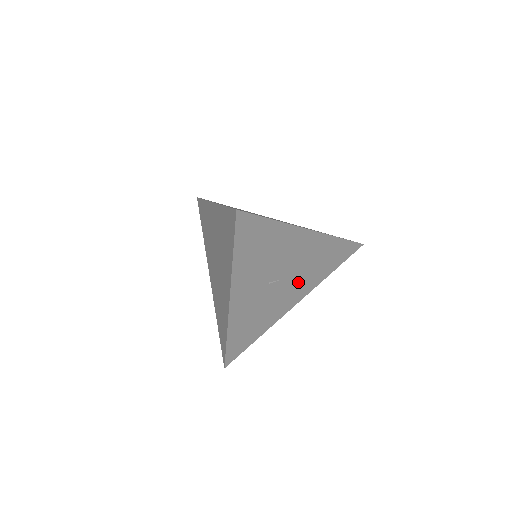
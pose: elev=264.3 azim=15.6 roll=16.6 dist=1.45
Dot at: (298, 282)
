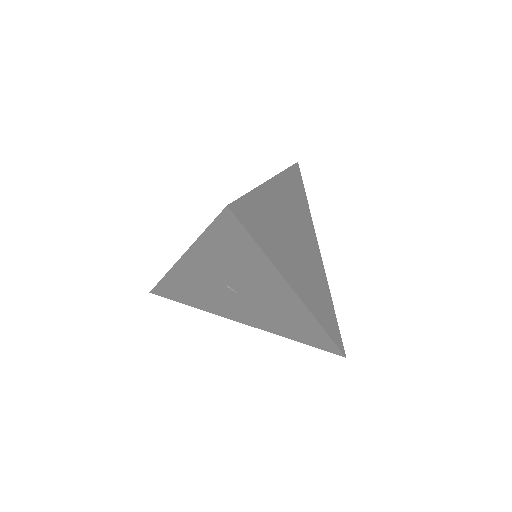
Dot at: (257, 313)
